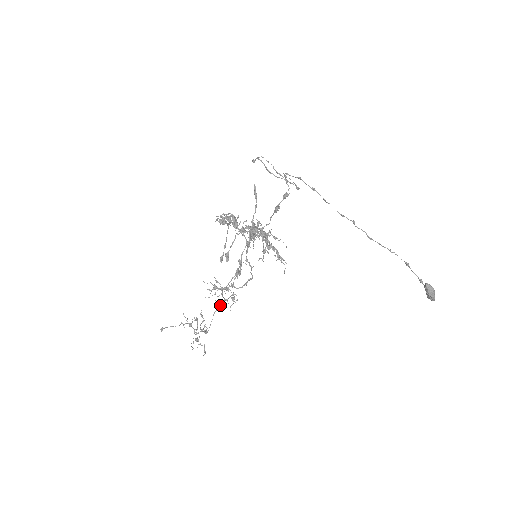
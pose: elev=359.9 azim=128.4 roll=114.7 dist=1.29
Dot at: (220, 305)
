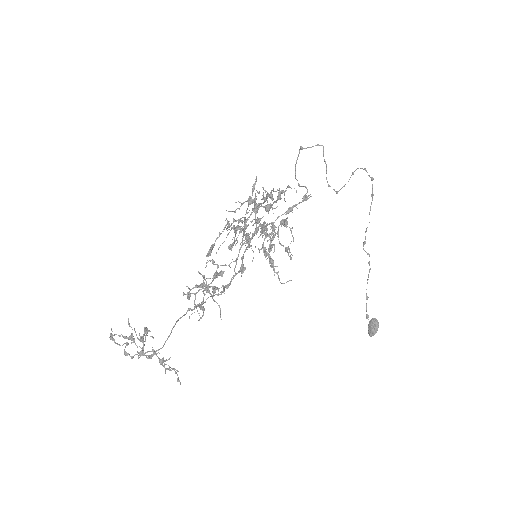
Dot at: (182, 316)
